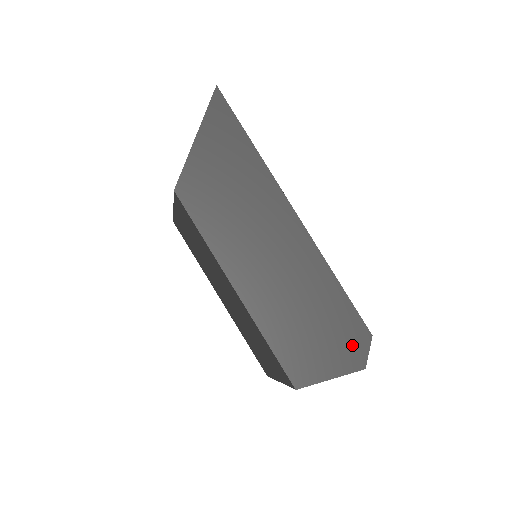
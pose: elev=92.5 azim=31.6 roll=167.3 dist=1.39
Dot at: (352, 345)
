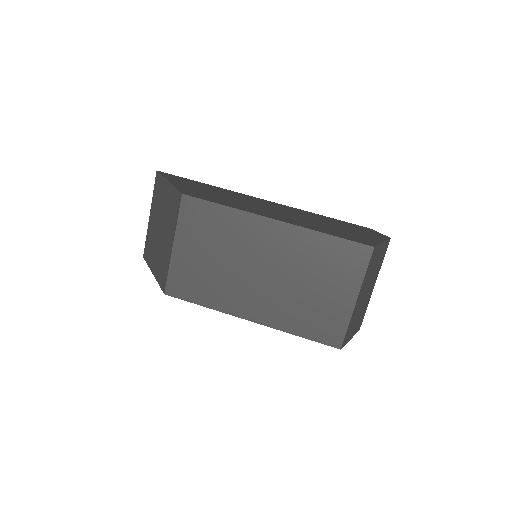
Dot at: (369, 232)
